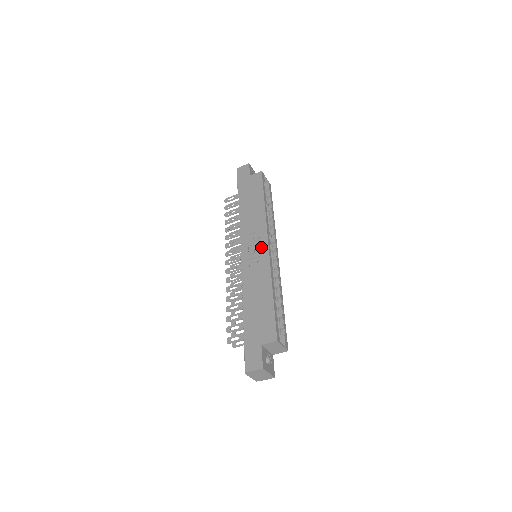
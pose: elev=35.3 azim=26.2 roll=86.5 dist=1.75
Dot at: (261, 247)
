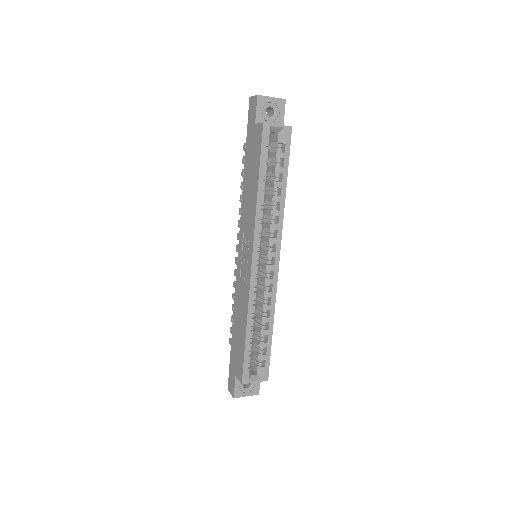
Dot at: (247, 261)
